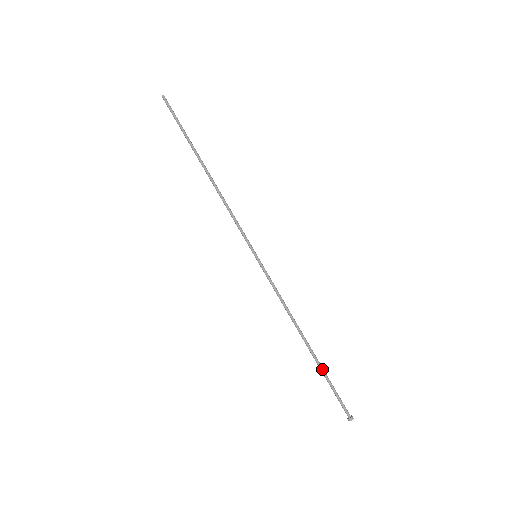
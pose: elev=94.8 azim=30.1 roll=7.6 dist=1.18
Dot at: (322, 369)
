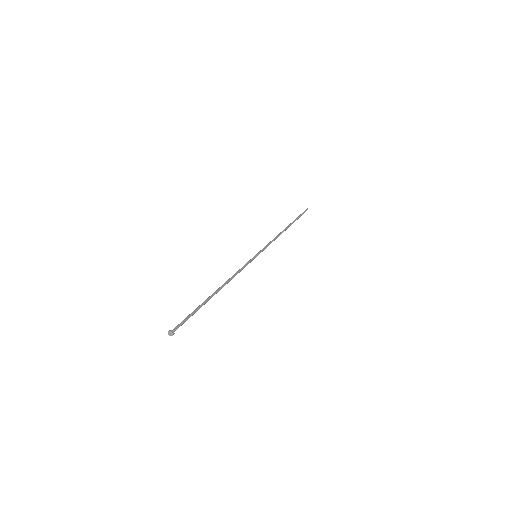
Dot at: (203, 304)
